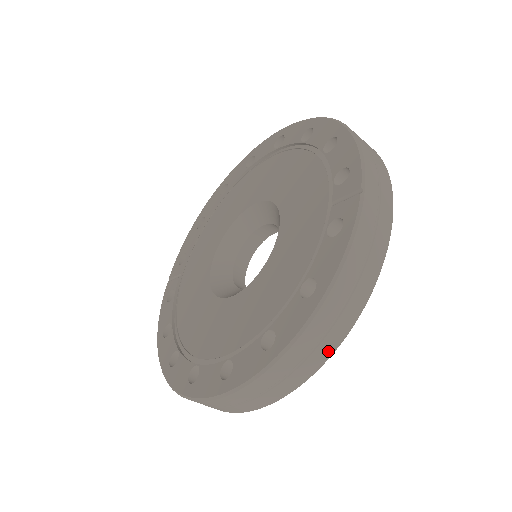
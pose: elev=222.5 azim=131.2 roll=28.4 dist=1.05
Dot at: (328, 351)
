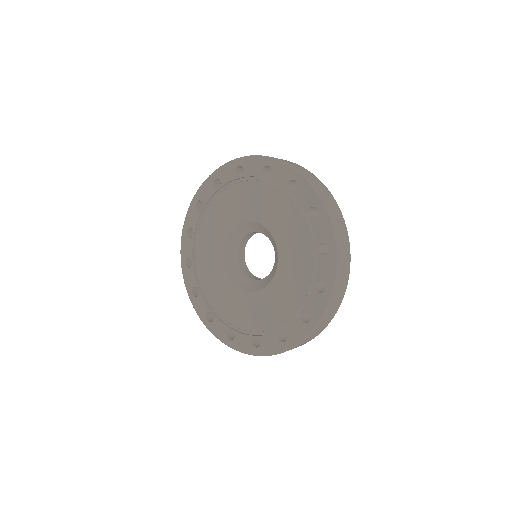
Dot at: (348, 271)
